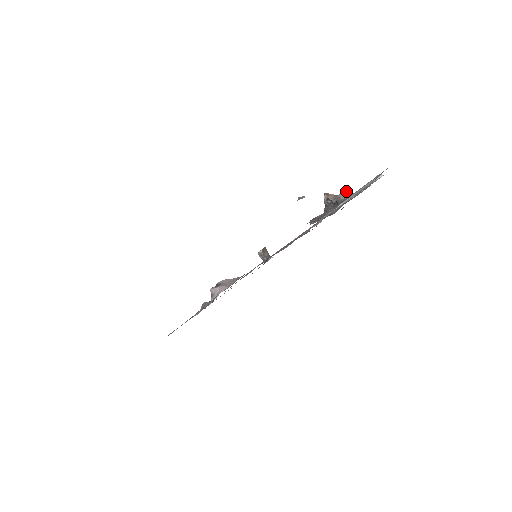
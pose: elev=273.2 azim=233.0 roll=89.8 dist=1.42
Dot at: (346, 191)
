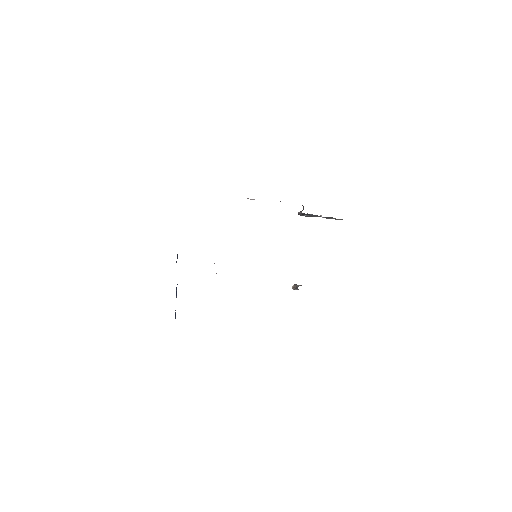
Dot at: occluded
